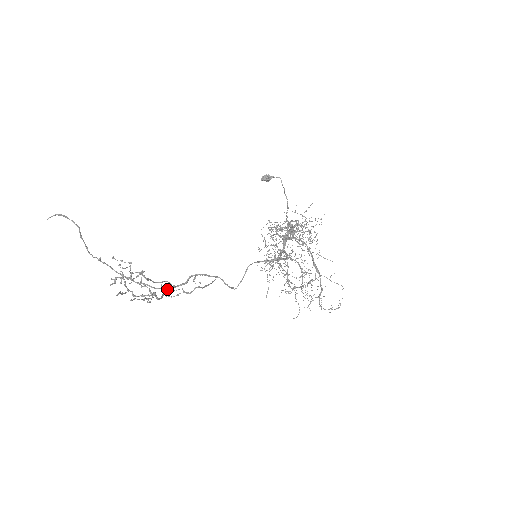
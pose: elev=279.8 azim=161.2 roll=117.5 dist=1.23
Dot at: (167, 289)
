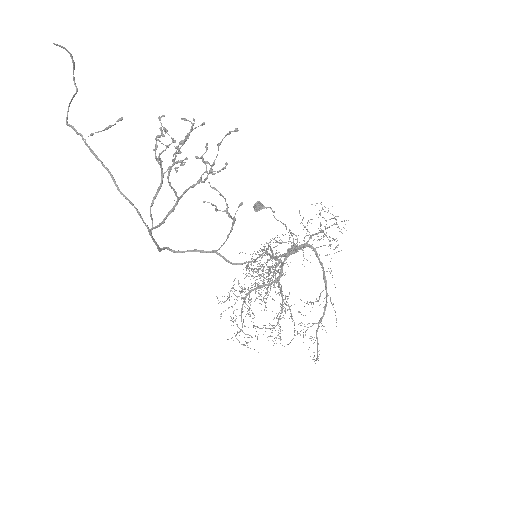
Dot at: (151, 232)
